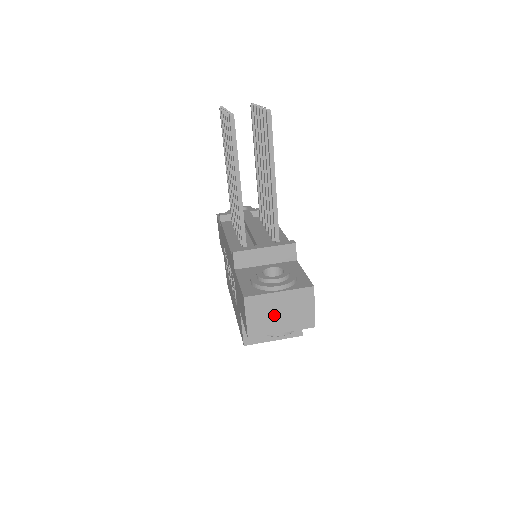
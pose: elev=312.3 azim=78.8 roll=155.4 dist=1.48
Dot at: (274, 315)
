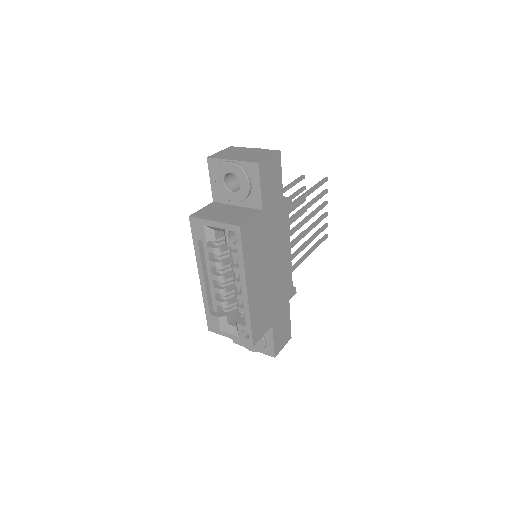
Dot at: (238, 154)
